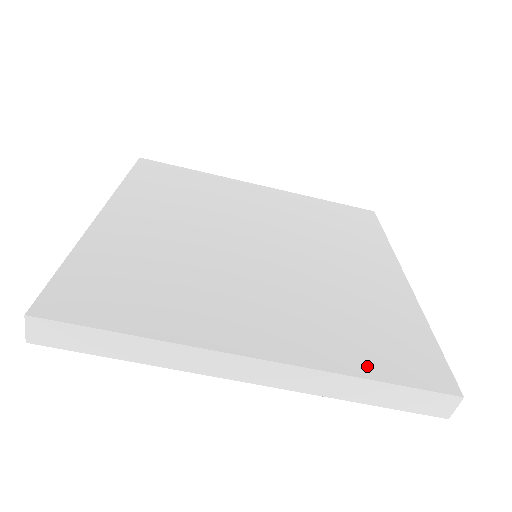
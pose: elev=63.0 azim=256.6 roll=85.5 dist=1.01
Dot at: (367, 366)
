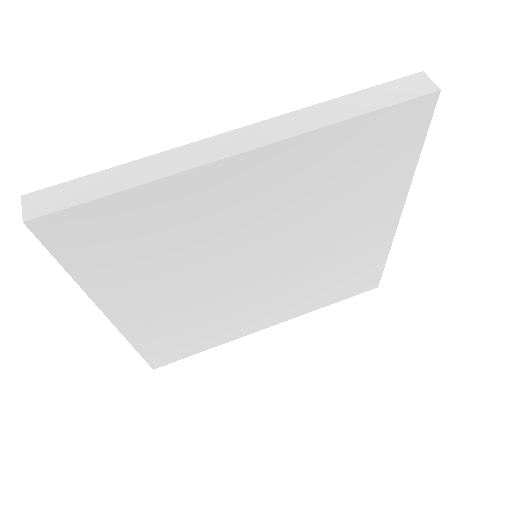
Dot at: occluded
